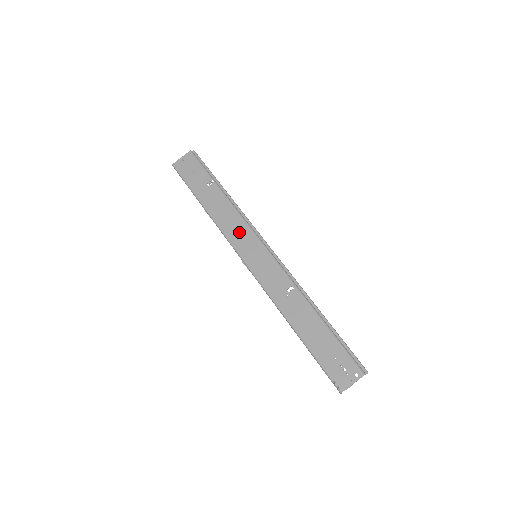
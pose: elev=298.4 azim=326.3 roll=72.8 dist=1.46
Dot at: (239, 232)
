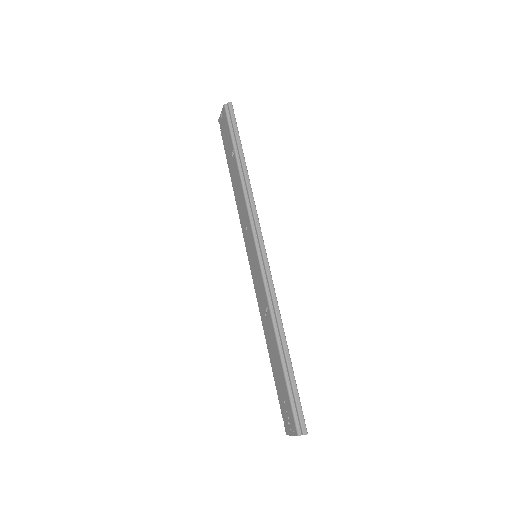
Dot at: (245, 224)
